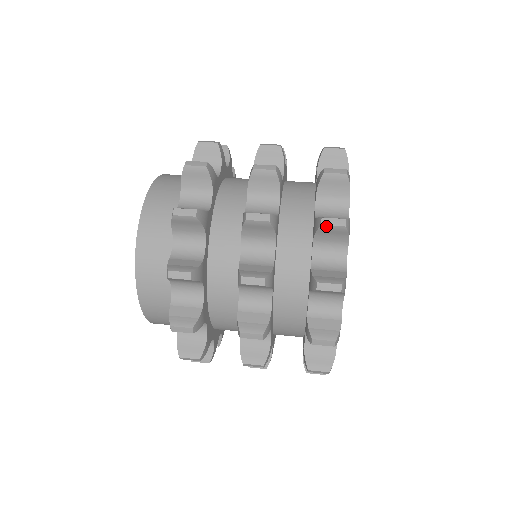
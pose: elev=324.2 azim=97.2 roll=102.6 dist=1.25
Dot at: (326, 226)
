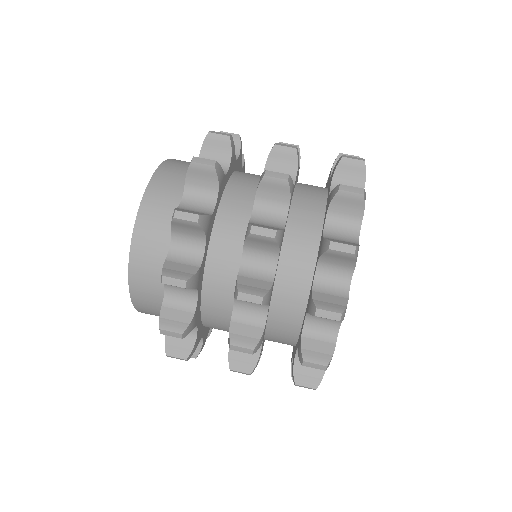
Dot at: (307, 366)
